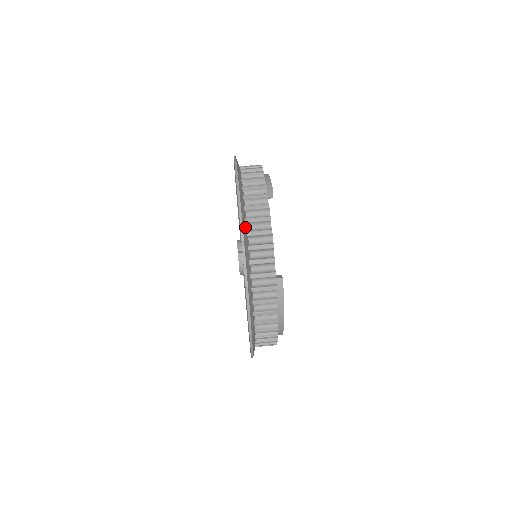
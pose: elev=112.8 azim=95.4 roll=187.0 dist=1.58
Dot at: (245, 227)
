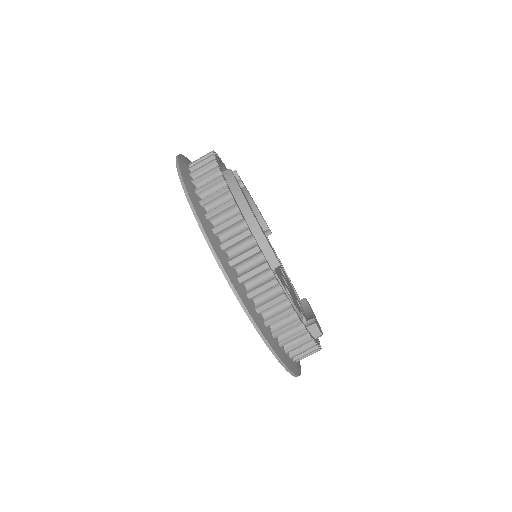
Dot at: (277, 345)
